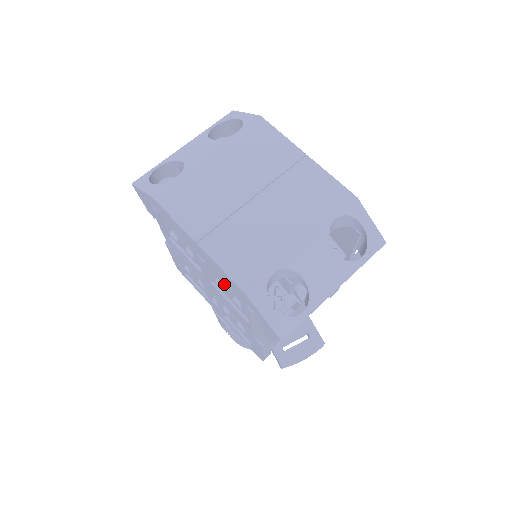
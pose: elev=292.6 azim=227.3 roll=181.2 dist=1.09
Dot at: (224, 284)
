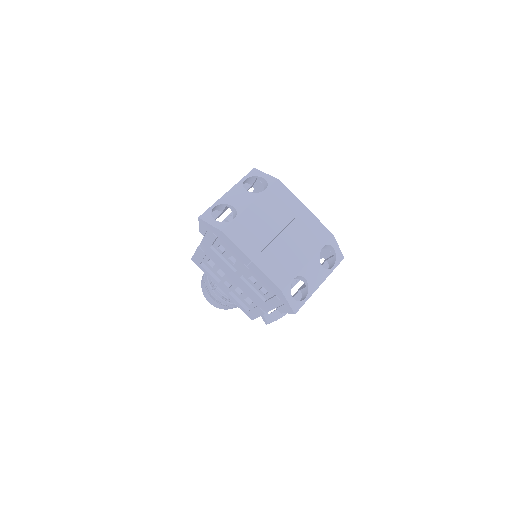
Dot at: (259, 282)
